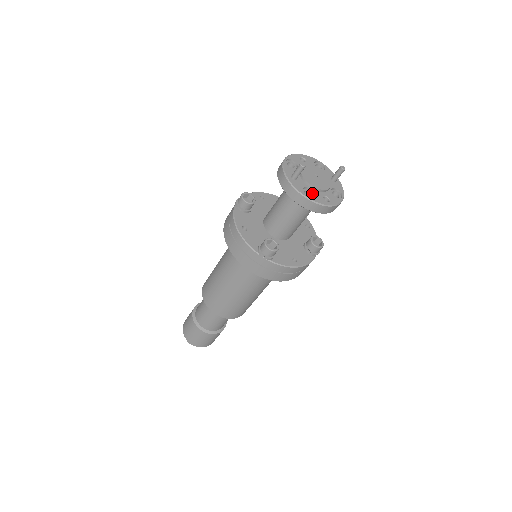
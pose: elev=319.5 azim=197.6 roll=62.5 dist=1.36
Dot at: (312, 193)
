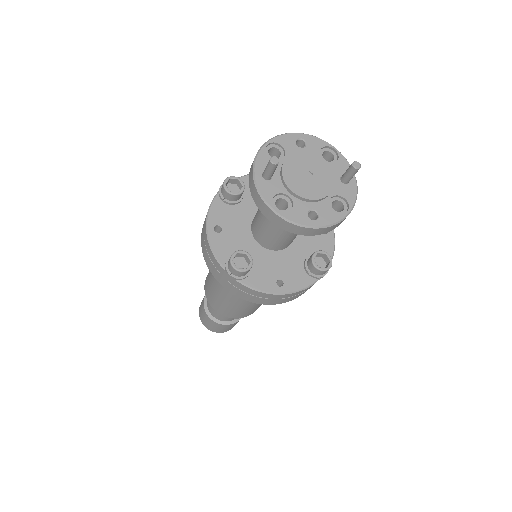
Dot at: (291, 203)
